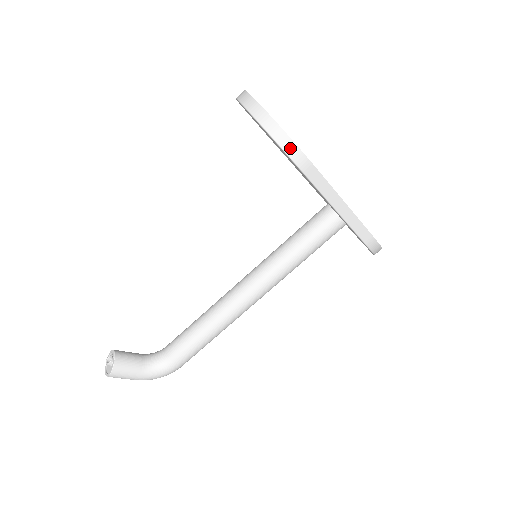
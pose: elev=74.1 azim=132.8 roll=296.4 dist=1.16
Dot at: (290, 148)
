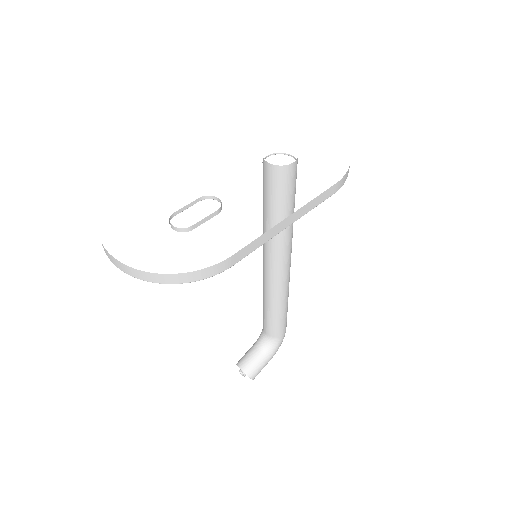
Dot at: (201, 275)
